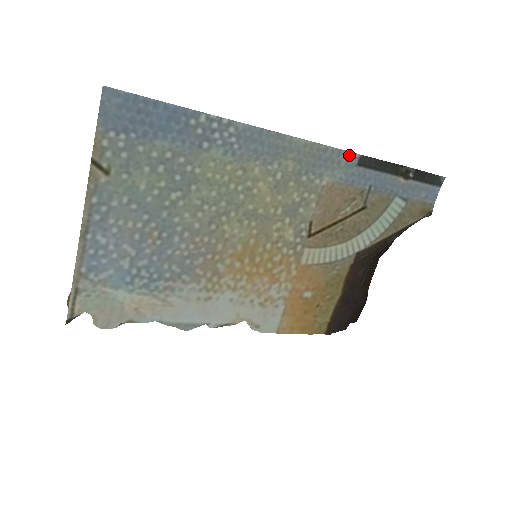
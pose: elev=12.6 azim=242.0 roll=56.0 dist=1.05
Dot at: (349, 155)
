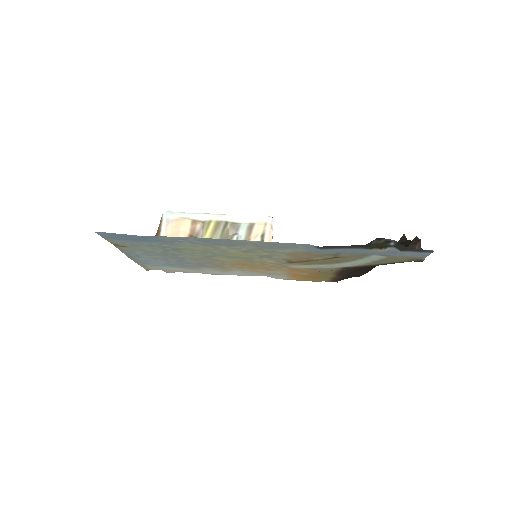
Dot at: (305, 245)
